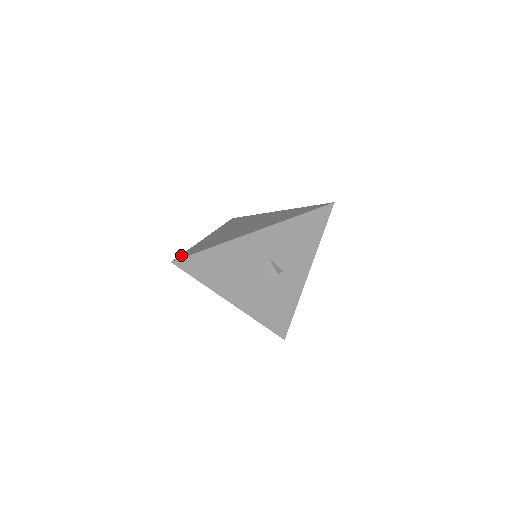
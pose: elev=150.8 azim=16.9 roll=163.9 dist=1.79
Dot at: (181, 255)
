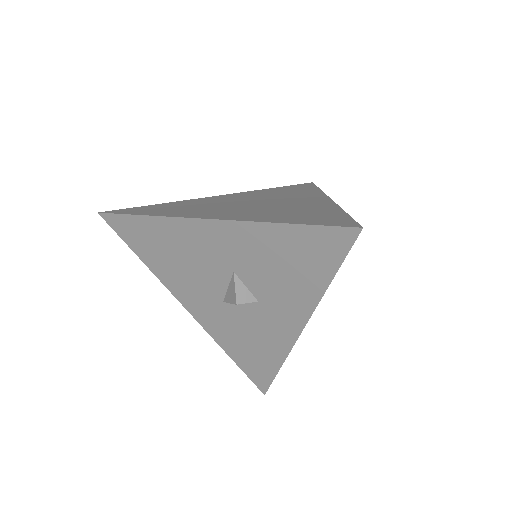
Dot at: (127, 208)
